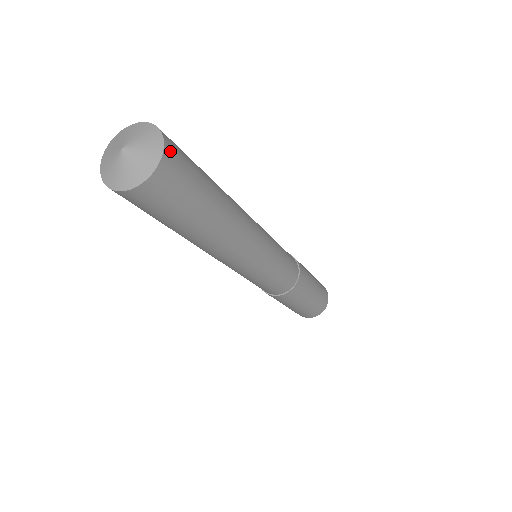
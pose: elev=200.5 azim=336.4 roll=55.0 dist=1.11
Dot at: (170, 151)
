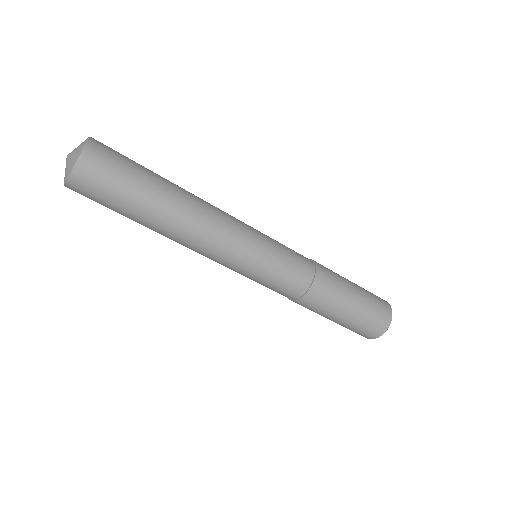
Dot at: (89, 157)
